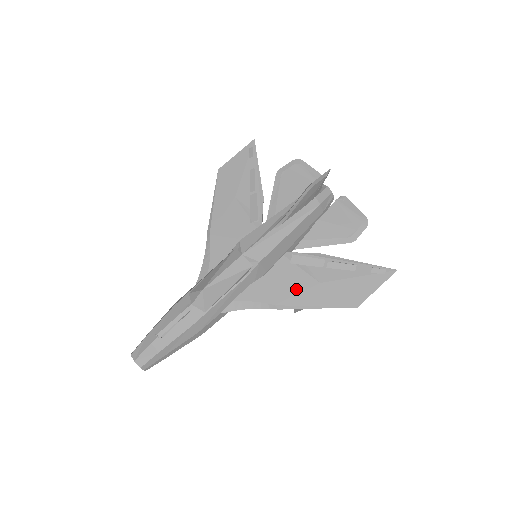
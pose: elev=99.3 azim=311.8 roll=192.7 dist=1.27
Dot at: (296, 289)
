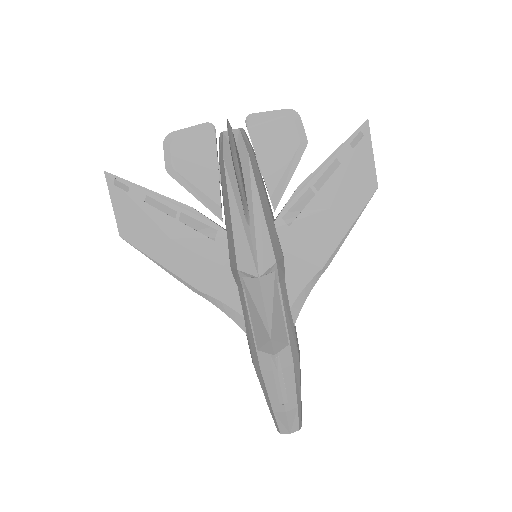
Dot at: (320, 237)
